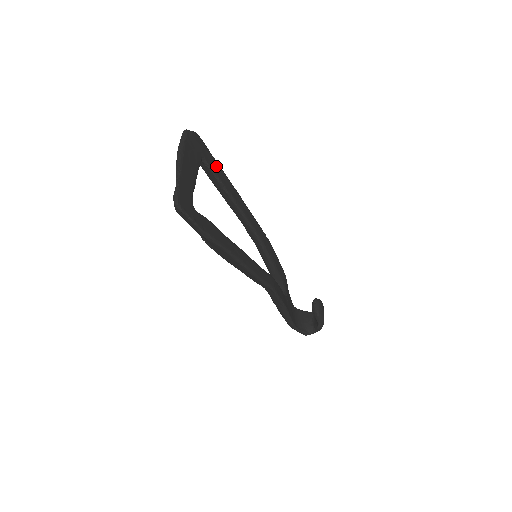
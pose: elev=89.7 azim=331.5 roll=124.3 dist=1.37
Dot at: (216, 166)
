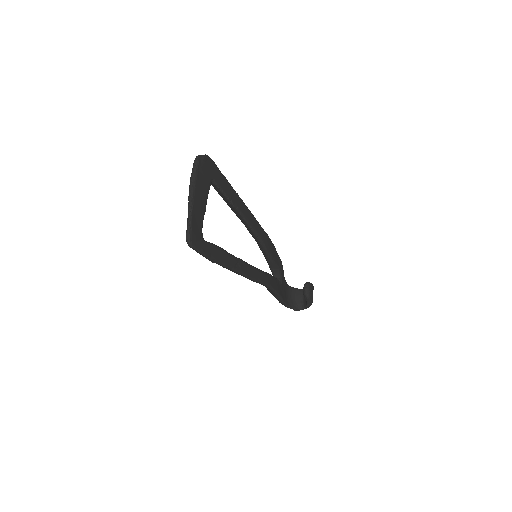
Dot at: (224, 183)
